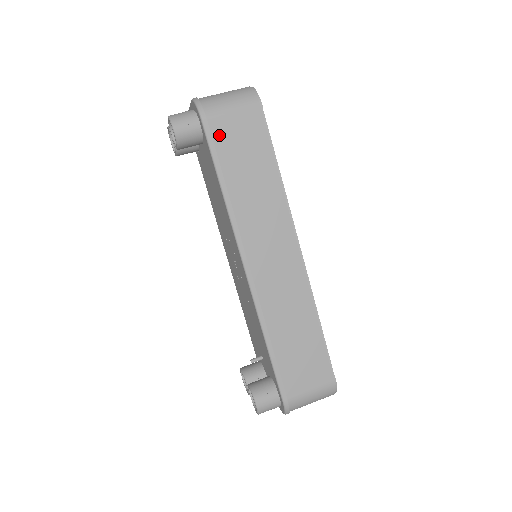
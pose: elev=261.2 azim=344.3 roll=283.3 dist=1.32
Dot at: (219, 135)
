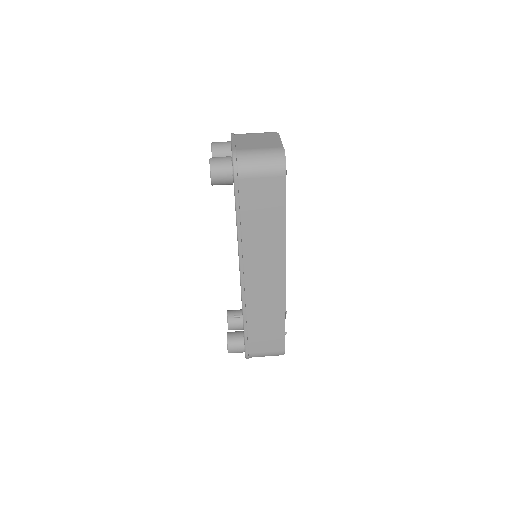
Dot at: (245, 191)
